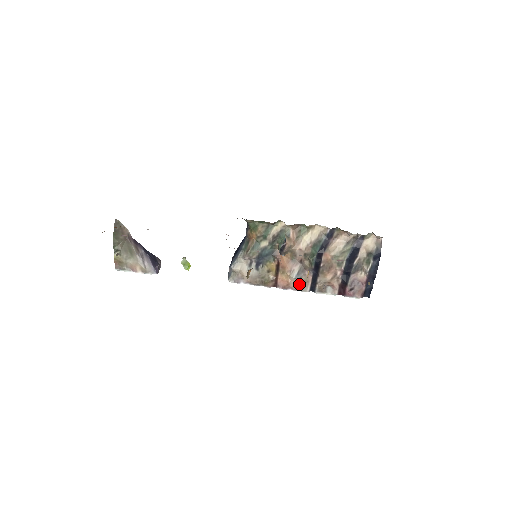
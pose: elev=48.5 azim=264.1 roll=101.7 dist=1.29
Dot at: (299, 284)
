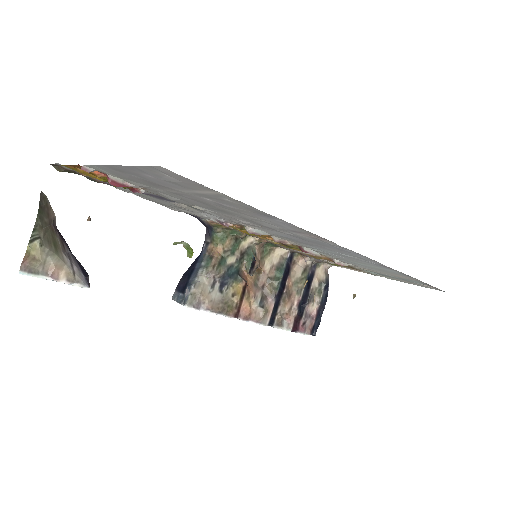
Dot at: (260, 314)
